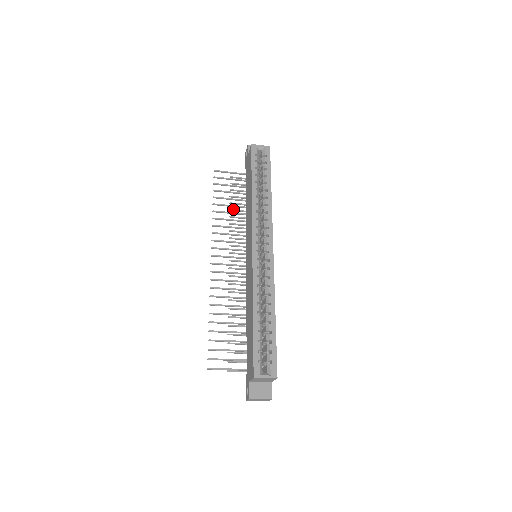
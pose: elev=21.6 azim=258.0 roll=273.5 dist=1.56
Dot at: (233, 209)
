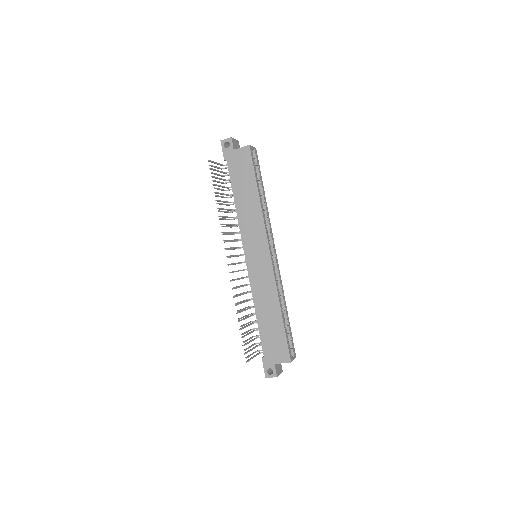
Dot at: occluded
